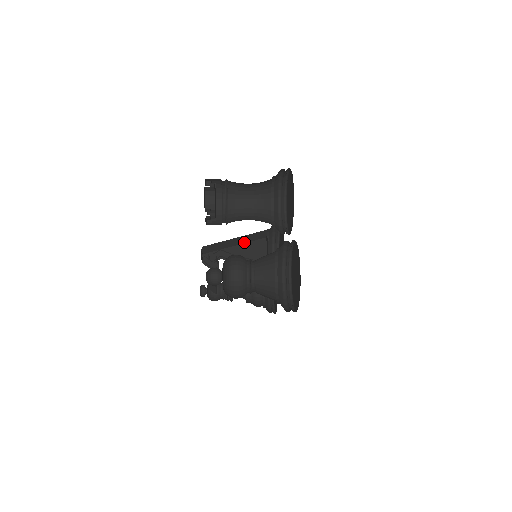
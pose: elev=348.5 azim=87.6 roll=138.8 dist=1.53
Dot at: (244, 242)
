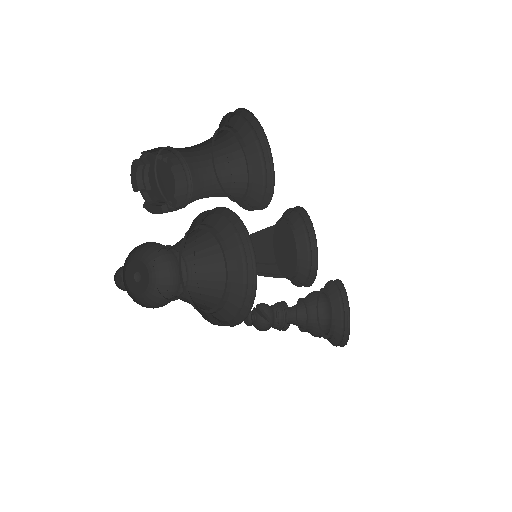
Dot at: (262, 243)
